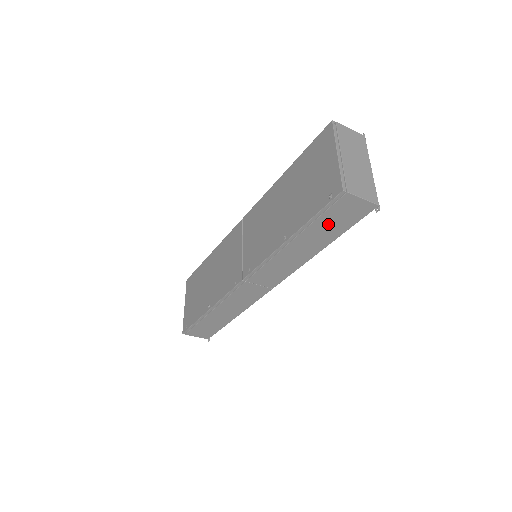
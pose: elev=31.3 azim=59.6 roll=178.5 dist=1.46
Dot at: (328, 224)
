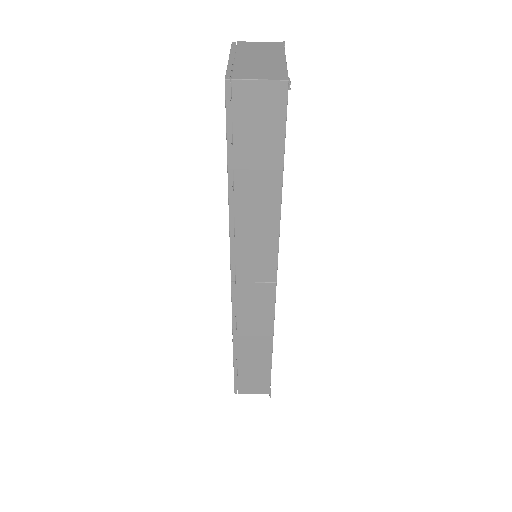
Dot at: (253, 144)
